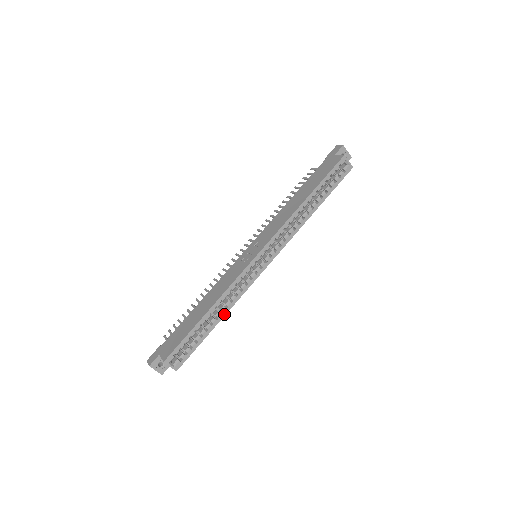
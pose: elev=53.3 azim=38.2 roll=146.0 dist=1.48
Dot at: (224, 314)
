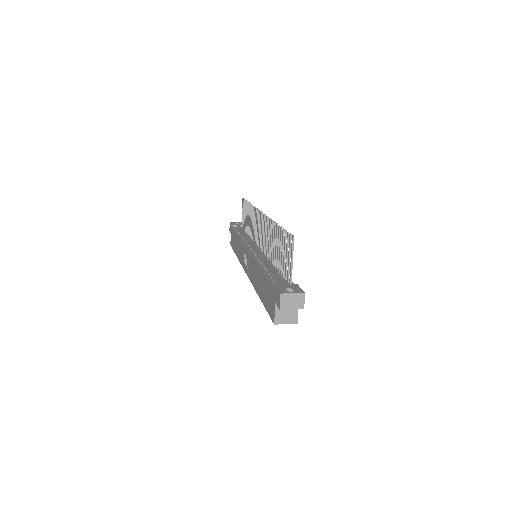
Dot at: occluded
